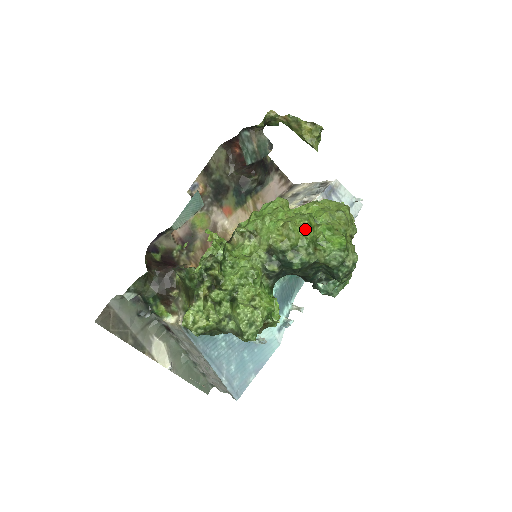
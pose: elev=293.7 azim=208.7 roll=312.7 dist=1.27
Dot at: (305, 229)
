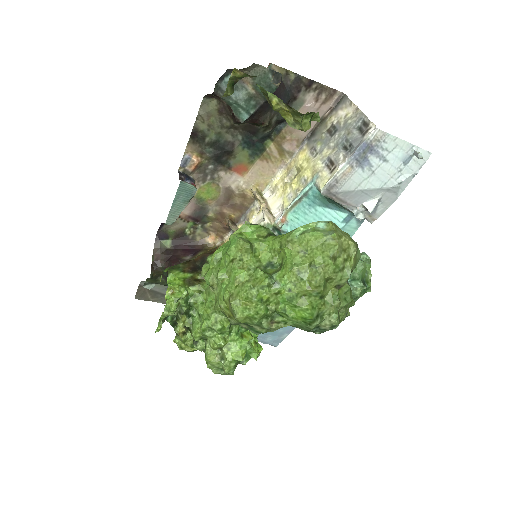
Dot at: (252, 309)
